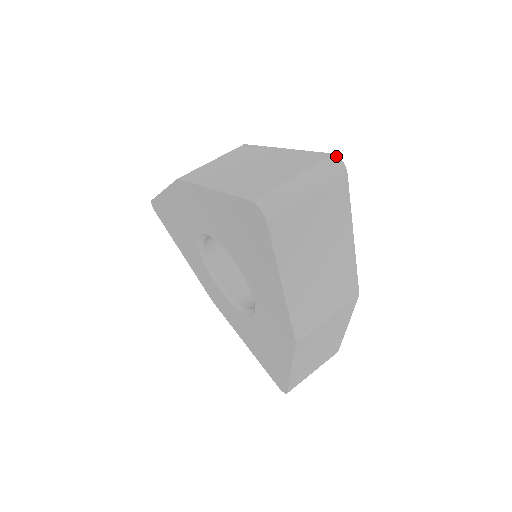
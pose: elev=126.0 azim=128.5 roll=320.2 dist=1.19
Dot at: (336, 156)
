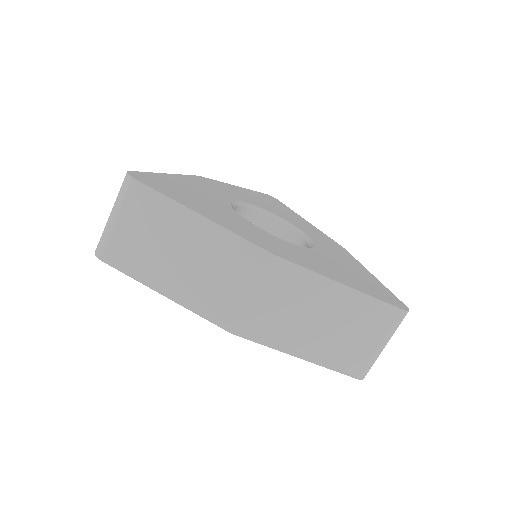
Dot at: (406, 312)
